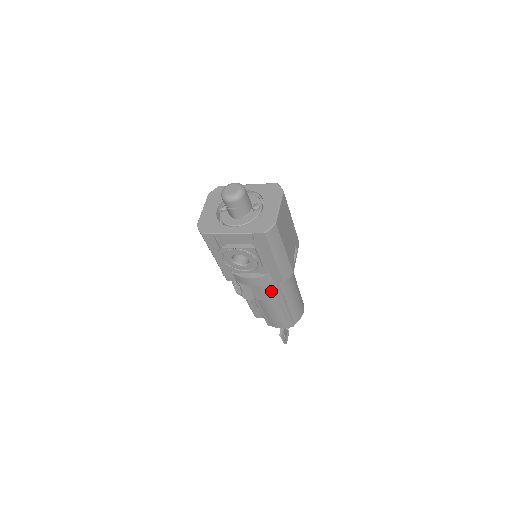
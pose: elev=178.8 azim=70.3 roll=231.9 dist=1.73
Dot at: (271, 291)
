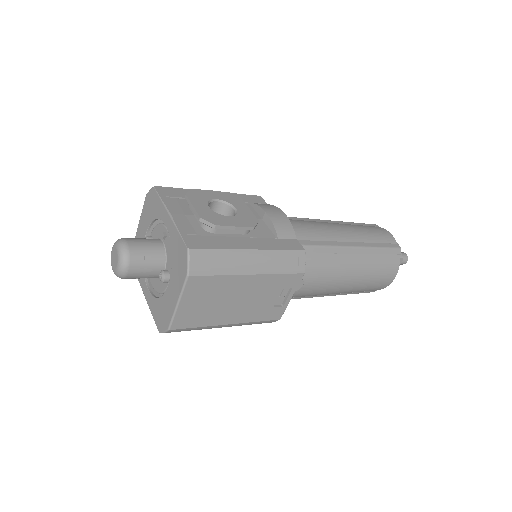
Dot at: occluded
